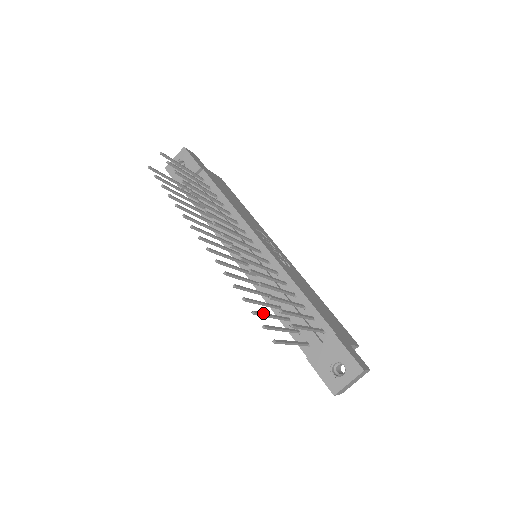
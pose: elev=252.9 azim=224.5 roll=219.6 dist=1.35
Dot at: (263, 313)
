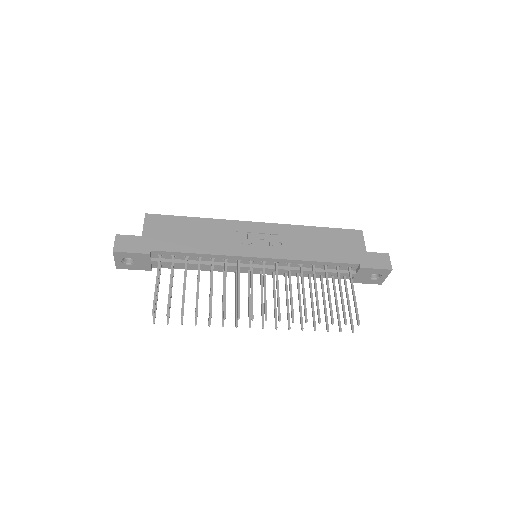
Dot at: (326, 316)
